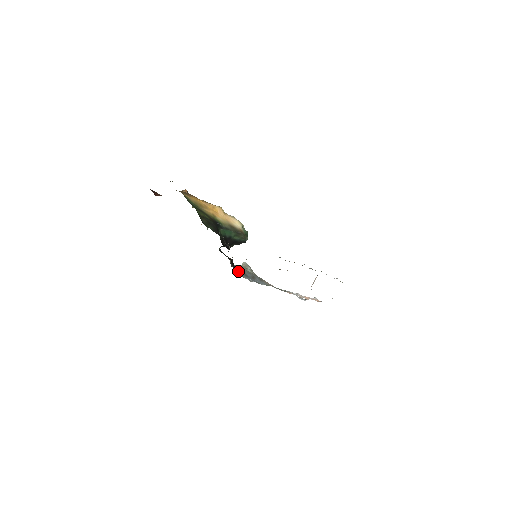
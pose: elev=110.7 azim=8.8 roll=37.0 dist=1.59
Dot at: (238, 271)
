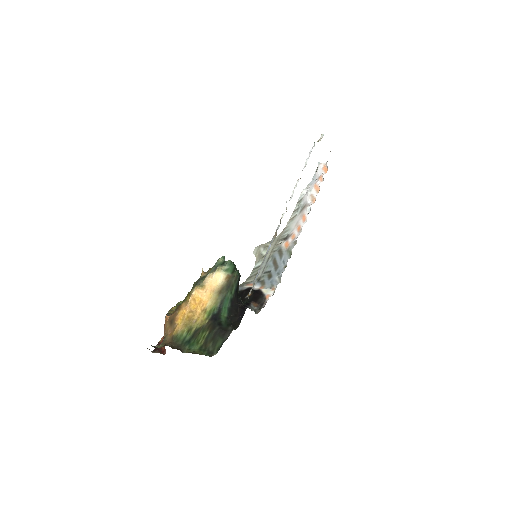
Dot at: (263, 285)
